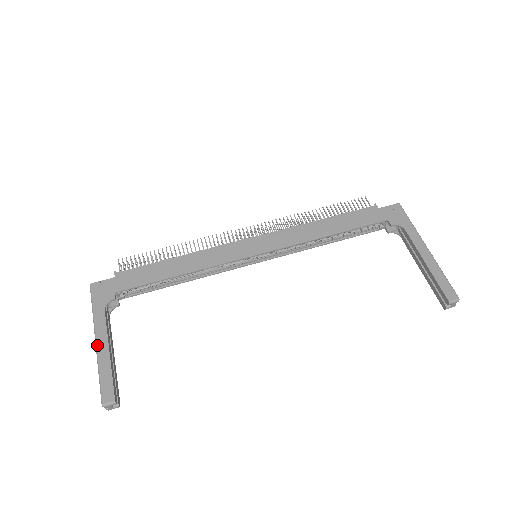
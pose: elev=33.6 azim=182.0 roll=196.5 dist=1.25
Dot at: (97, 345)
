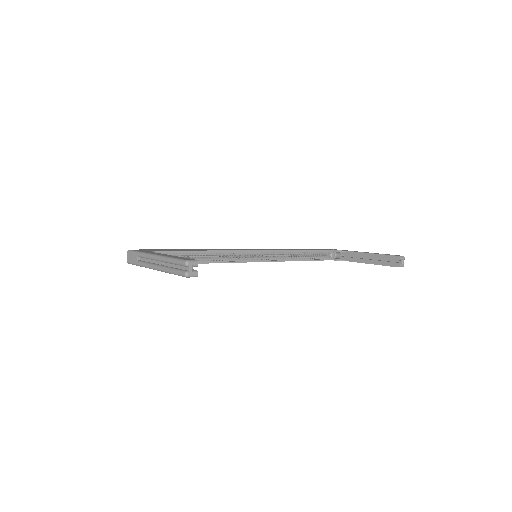
Dot at: (158, 254)
